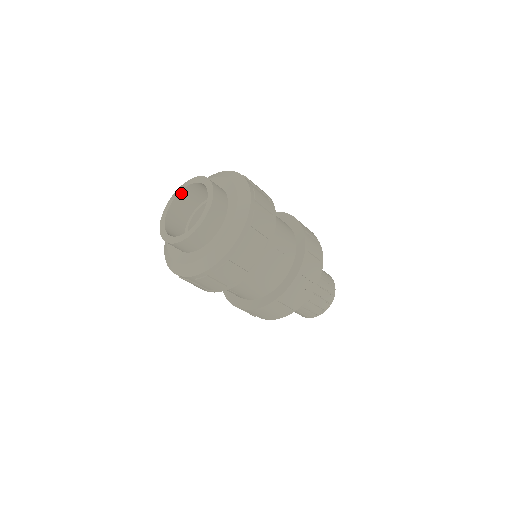
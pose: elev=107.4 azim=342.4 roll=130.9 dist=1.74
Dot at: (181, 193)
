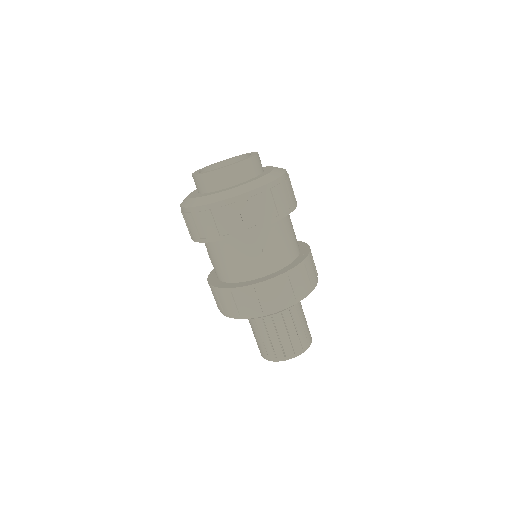
Dot at: (238, 158)
